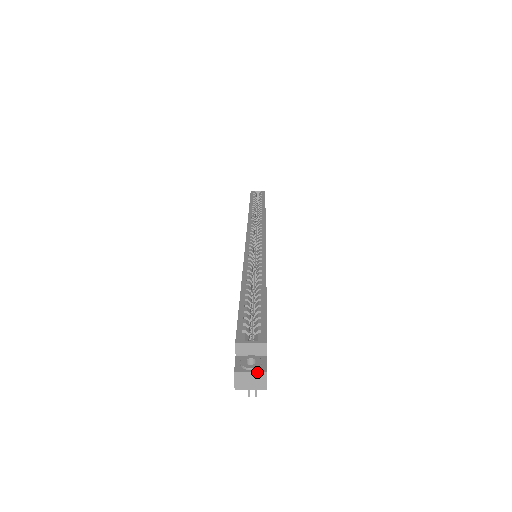
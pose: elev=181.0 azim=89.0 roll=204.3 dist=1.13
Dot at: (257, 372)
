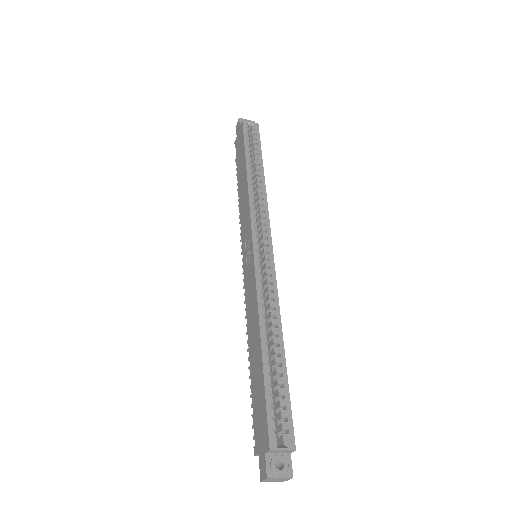
Dot at: (285, 478)
